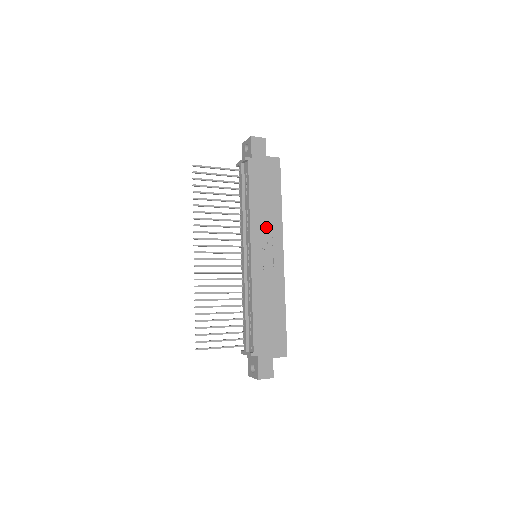
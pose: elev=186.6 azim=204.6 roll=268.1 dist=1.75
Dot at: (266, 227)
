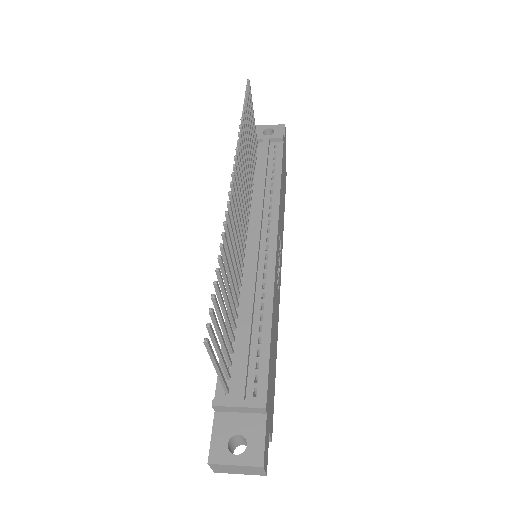
Dot at: (281, 228)
